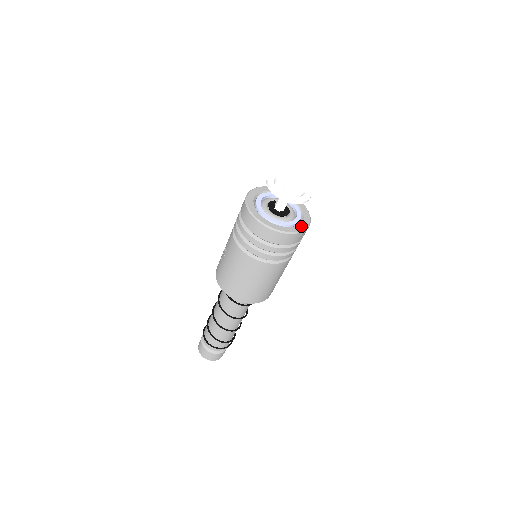
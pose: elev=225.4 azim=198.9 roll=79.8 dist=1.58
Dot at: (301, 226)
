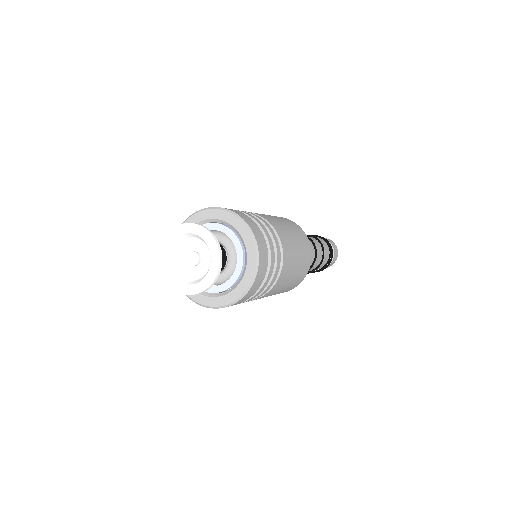
Dot at: (216, 300)
